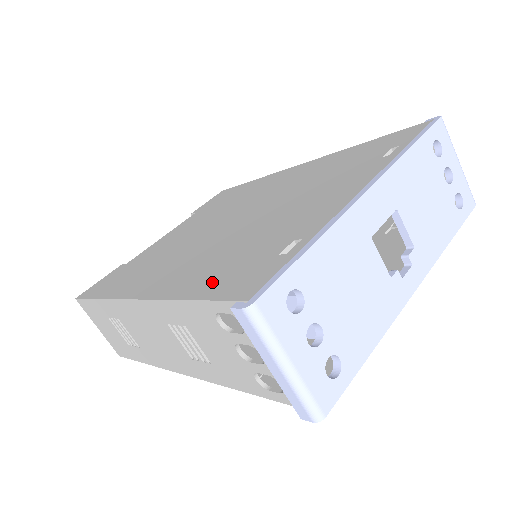
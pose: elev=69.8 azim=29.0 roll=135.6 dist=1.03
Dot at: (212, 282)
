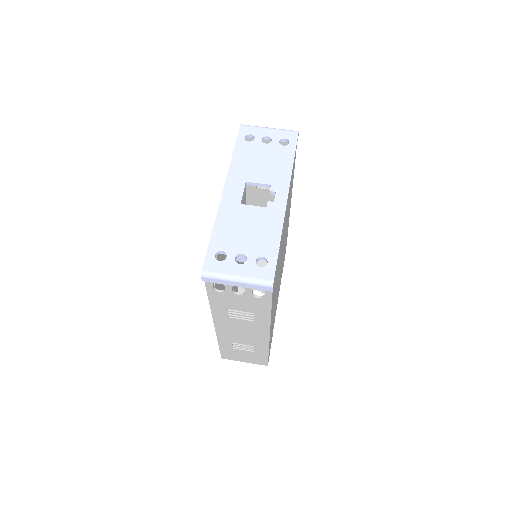
Dot at: occluded
